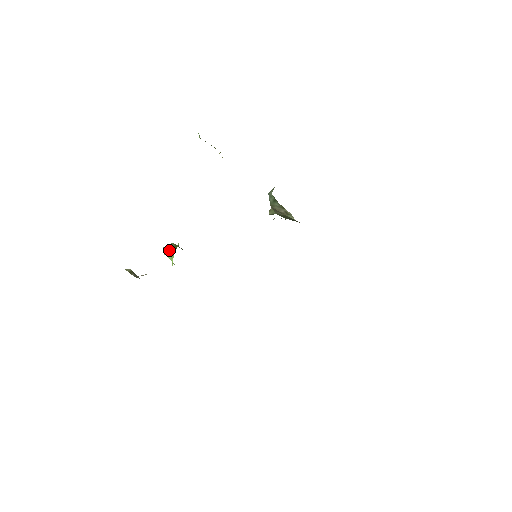
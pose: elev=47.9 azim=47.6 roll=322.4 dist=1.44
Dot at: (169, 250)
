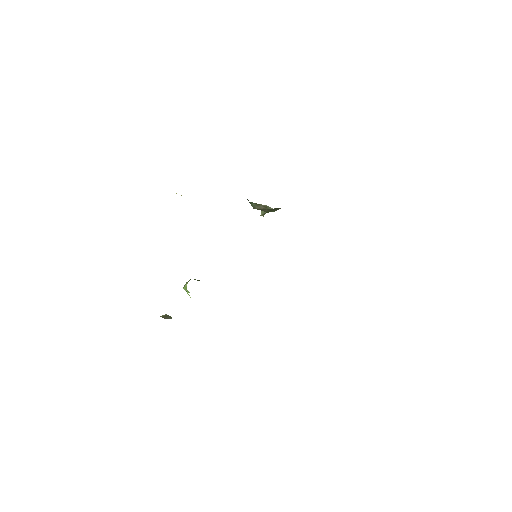
Dot at: (185, 286)
